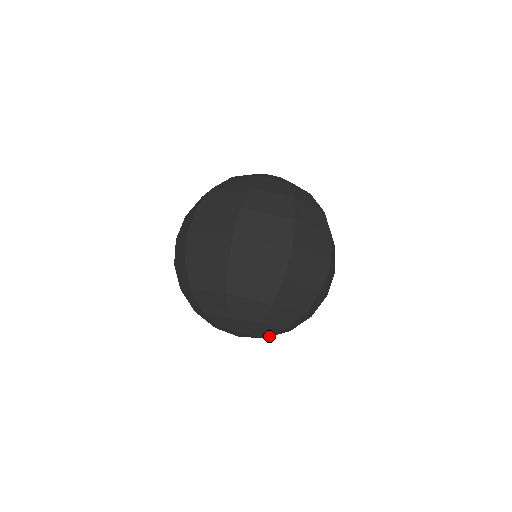
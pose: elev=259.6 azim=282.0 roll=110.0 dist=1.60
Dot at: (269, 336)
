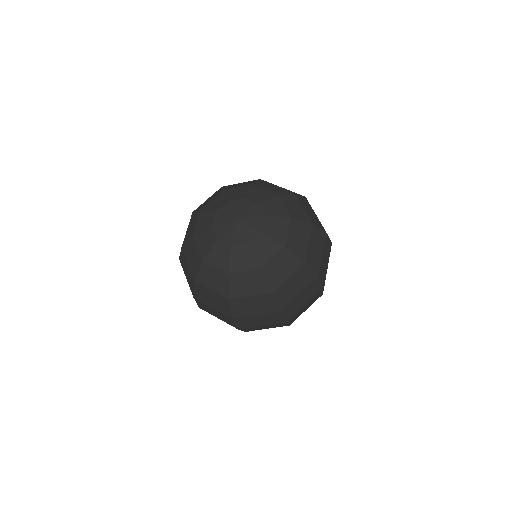
Dot at: occluded
